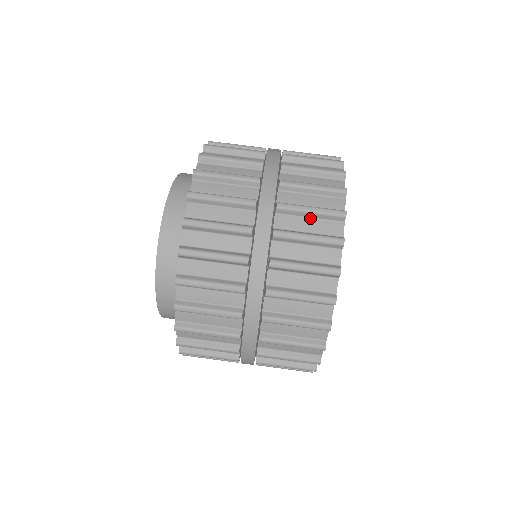
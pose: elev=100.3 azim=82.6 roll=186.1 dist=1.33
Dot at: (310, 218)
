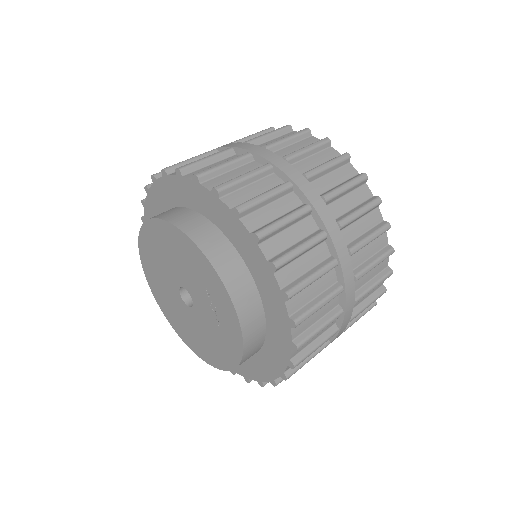
Dot at: occluded
